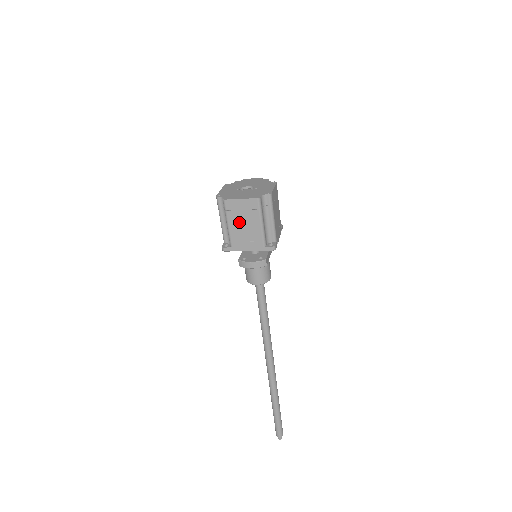
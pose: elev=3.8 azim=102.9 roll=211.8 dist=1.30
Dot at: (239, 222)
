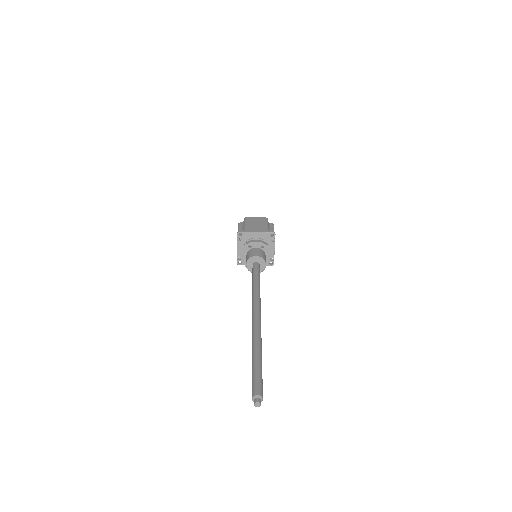
Dot at: (253, 223)
